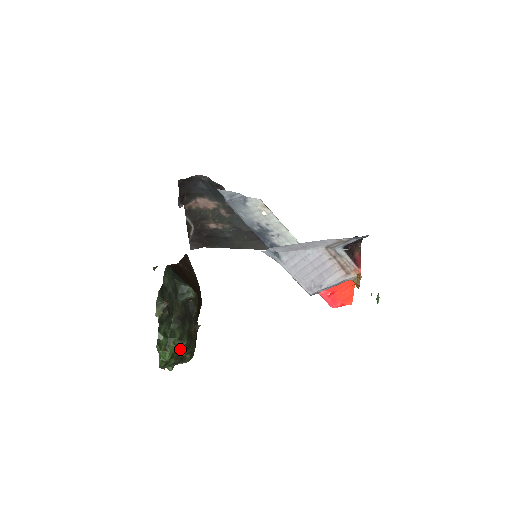
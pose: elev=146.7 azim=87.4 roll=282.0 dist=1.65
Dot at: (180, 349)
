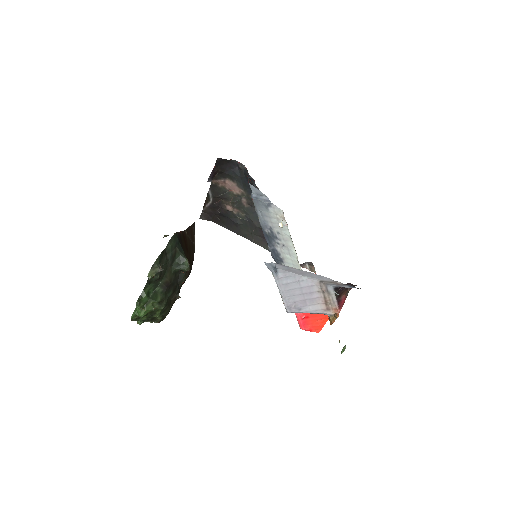
Dot at: (155, 311)
